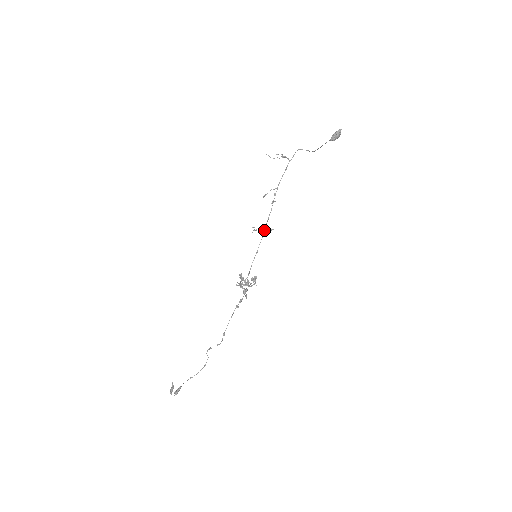
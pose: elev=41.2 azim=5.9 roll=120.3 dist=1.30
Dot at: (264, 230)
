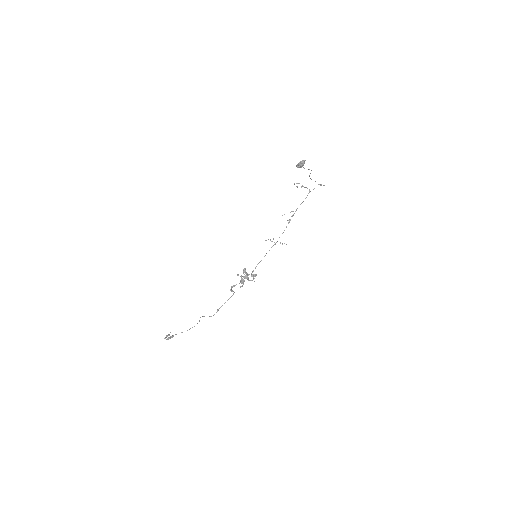
Dot at: occluded
